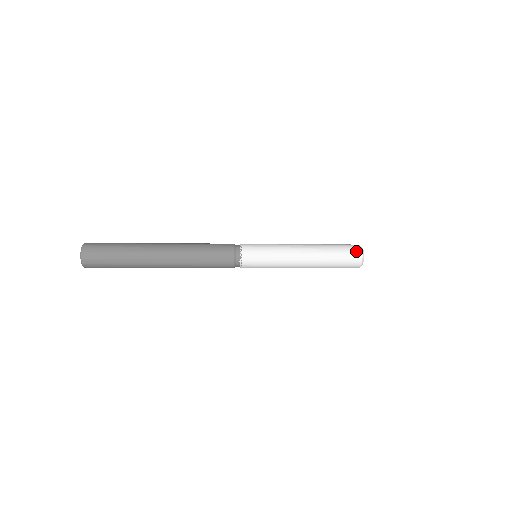
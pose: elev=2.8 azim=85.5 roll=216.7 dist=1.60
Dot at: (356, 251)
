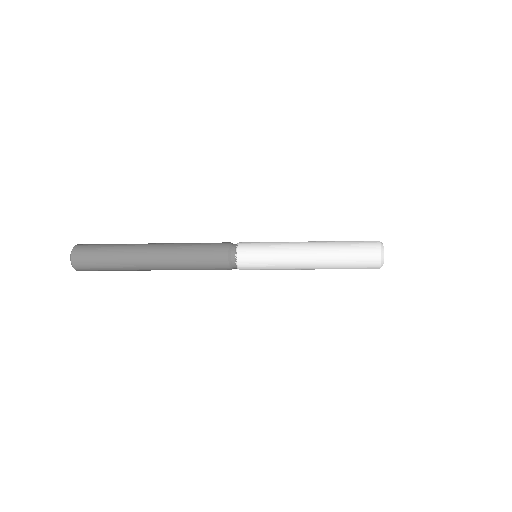
Dot at: (373, 262)
